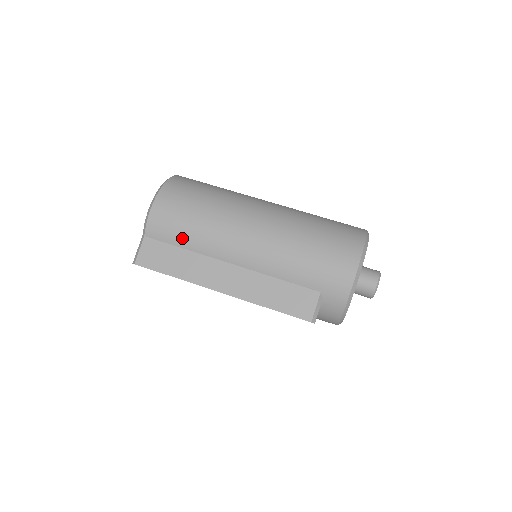
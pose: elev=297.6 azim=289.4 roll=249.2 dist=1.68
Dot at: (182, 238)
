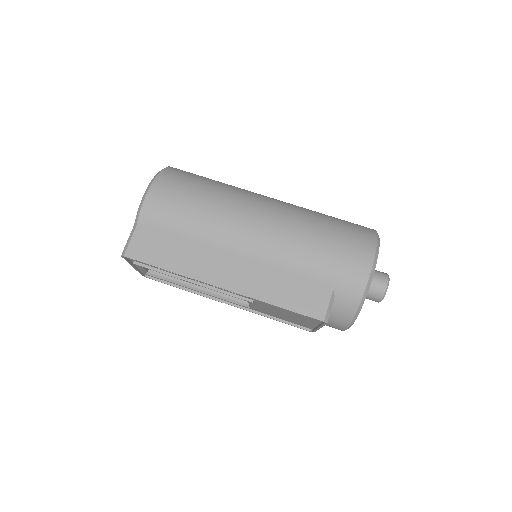
Dot at: (180, 228)
